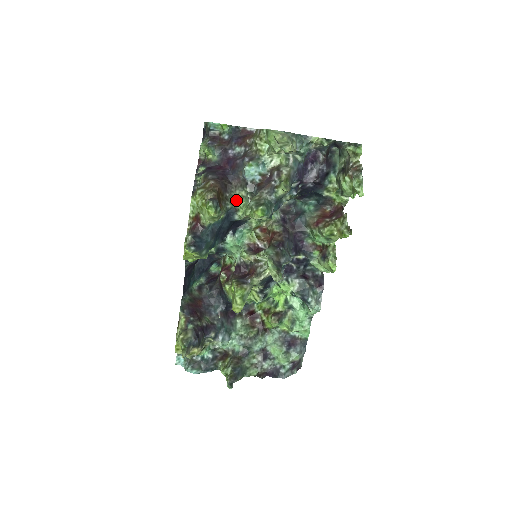
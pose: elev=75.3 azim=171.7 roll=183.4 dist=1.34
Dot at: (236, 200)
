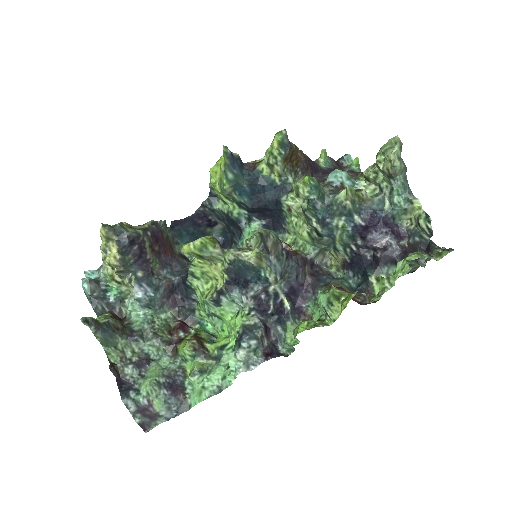
Dot at: occluded
